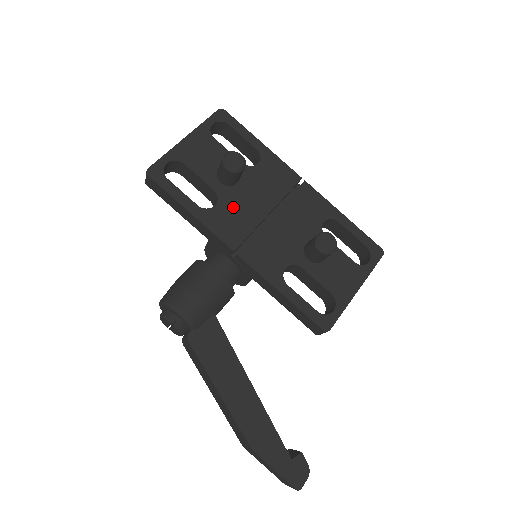
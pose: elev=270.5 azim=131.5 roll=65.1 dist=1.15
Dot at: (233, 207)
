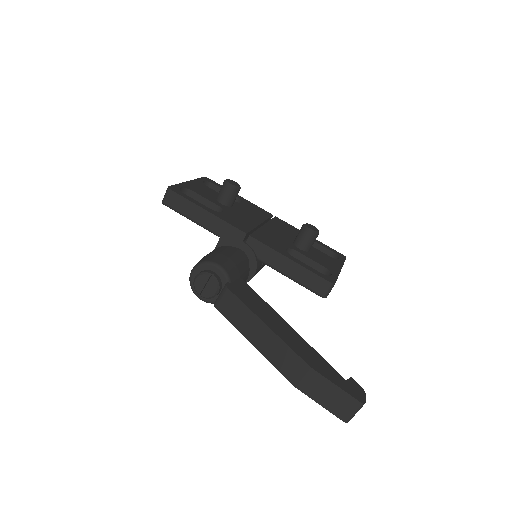
Dot at: (235, 215)
